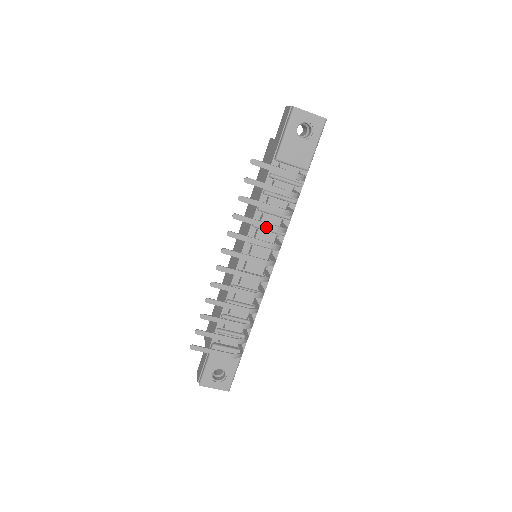
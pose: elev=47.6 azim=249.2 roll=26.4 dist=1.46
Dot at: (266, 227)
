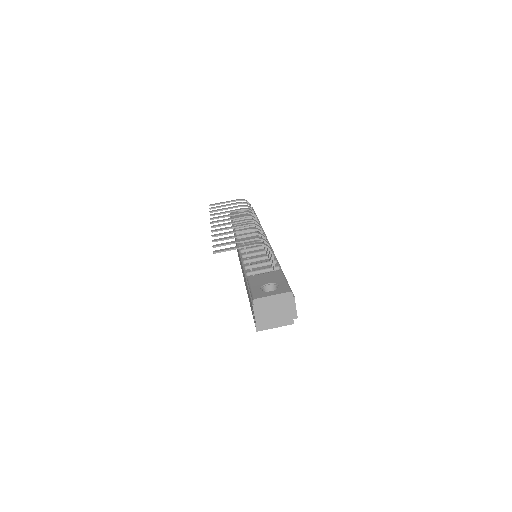
Dot at: (236, 210)
